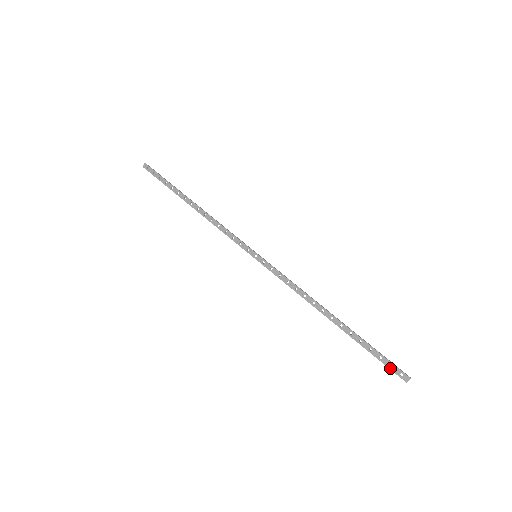
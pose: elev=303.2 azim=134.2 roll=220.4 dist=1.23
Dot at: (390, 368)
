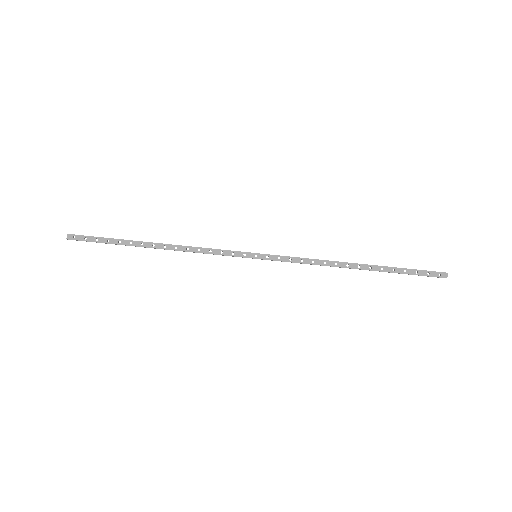
Dot at: (429, 275)
